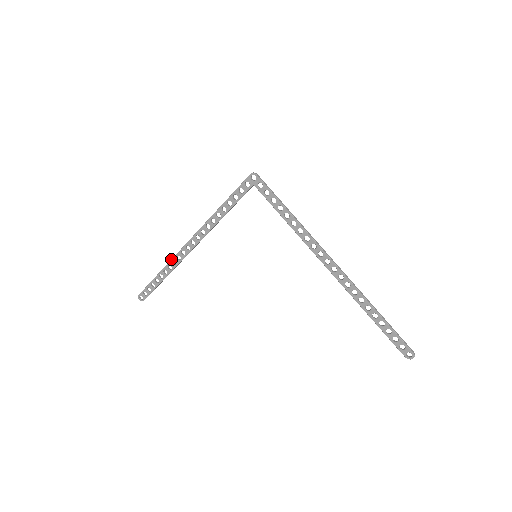
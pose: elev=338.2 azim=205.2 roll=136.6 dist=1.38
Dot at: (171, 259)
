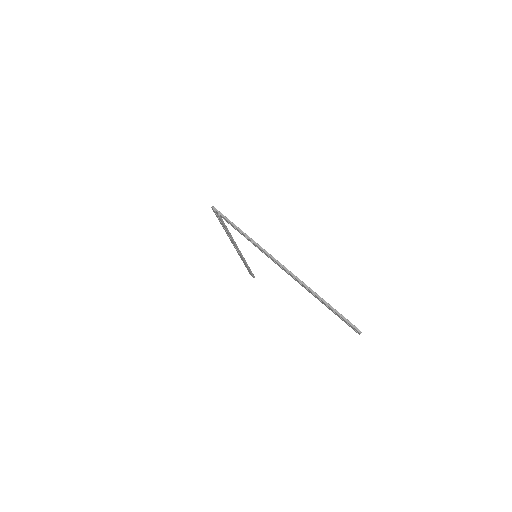
Dot at: occluded
